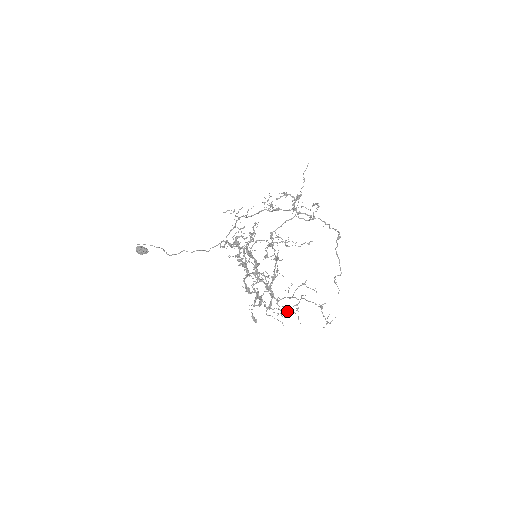
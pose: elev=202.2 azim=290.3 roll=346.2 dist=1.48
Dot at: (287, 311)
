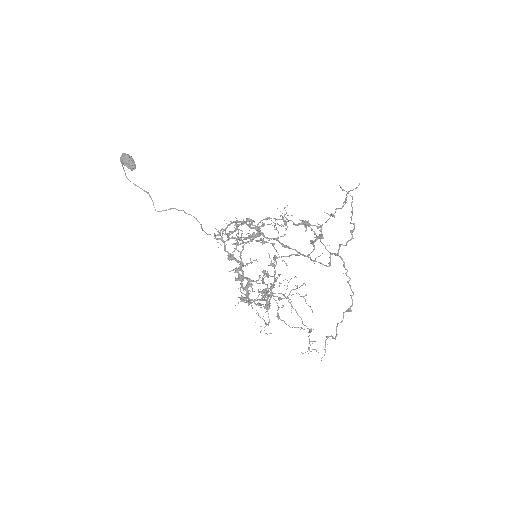
Dot at: (281, 299)
